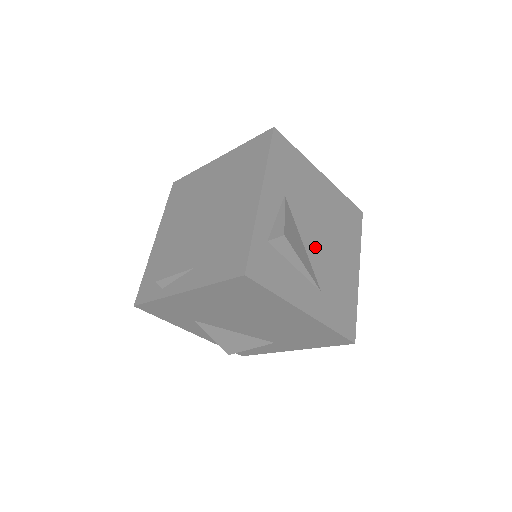
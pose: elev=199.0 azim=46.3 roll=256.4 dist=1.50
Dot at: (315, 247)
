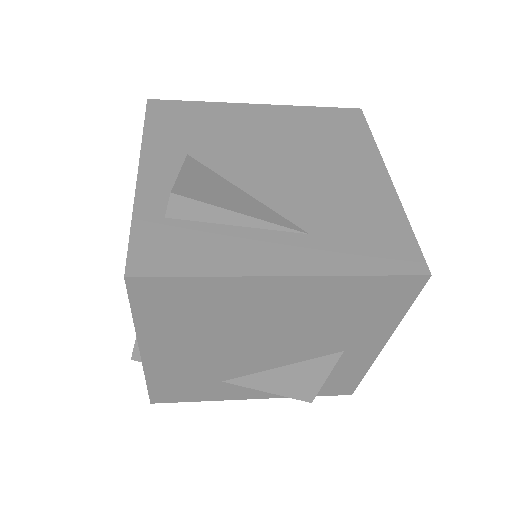
Dot at: (273, 185)
